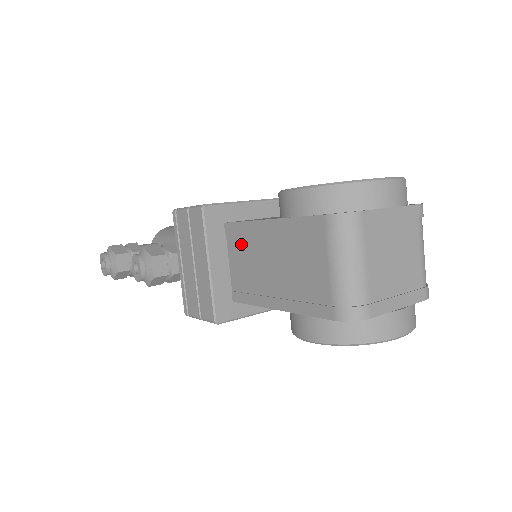
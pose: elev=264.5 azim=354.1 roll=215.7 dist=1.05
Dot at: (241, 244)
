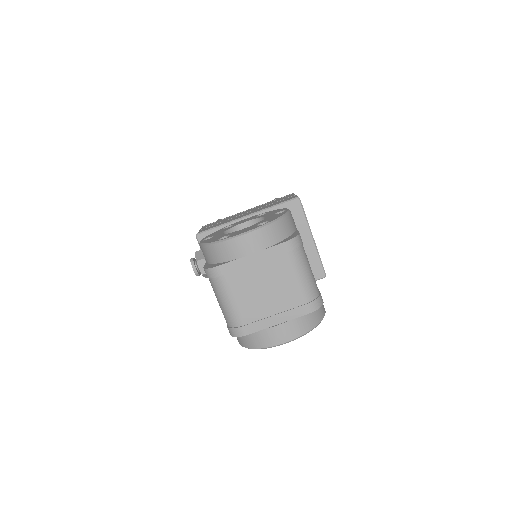
Dot at: occluded
